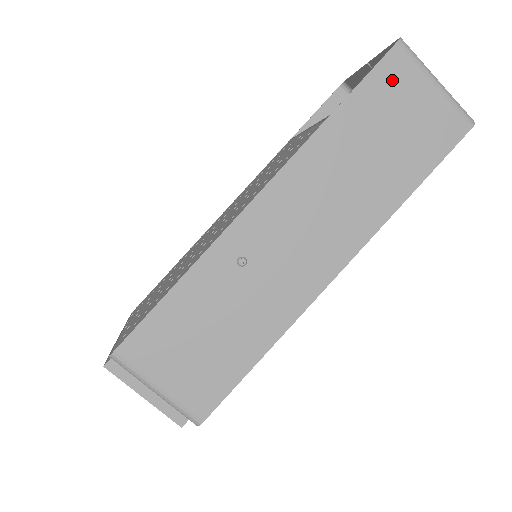
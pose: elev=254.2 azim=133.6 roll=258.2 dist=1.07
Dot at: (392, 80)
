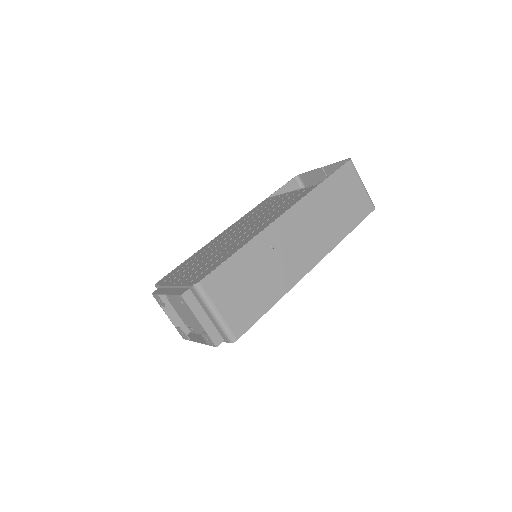
Dot at: (346, 176)
